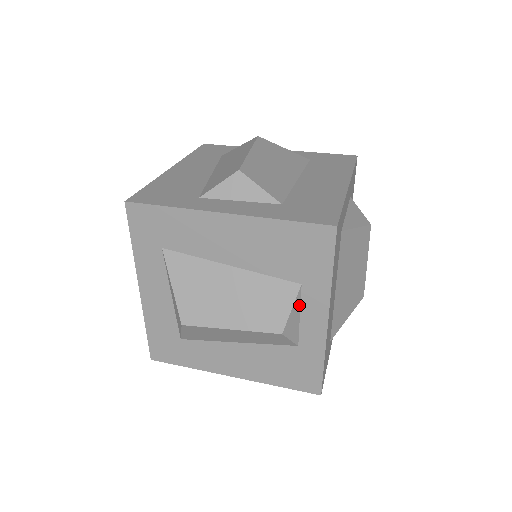
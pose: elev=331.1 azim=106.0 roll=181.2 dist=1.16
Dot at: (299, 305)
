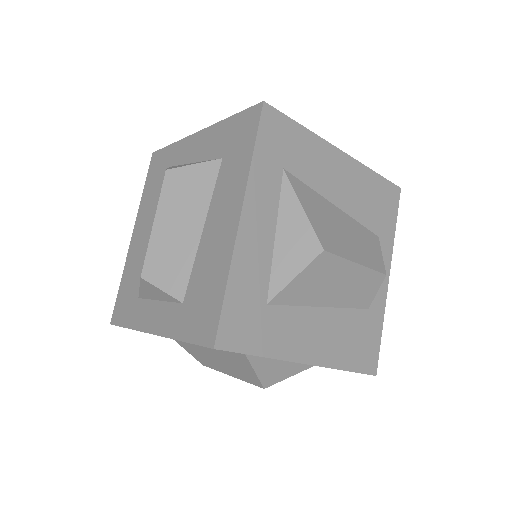
Dot at: occluded
